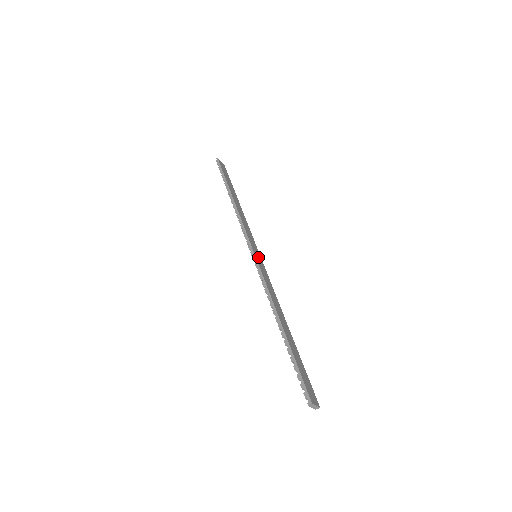
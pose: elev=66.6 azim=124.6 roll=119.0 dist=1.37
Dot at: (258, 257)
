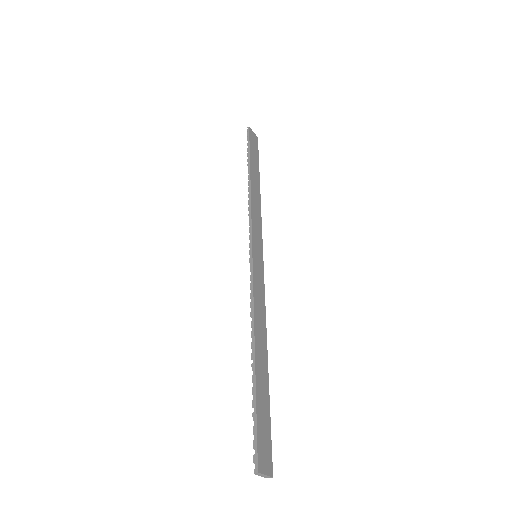
Dot at: (258, 258)
